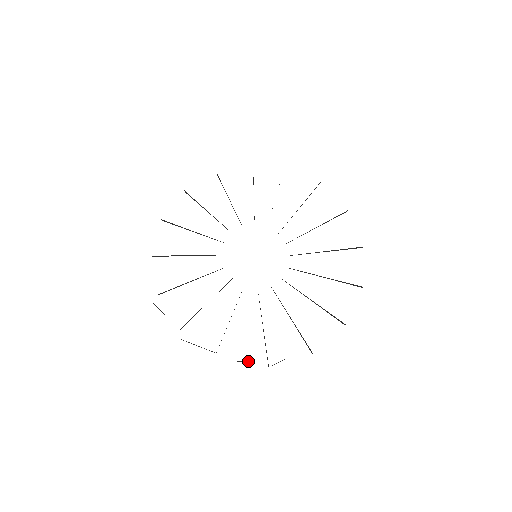
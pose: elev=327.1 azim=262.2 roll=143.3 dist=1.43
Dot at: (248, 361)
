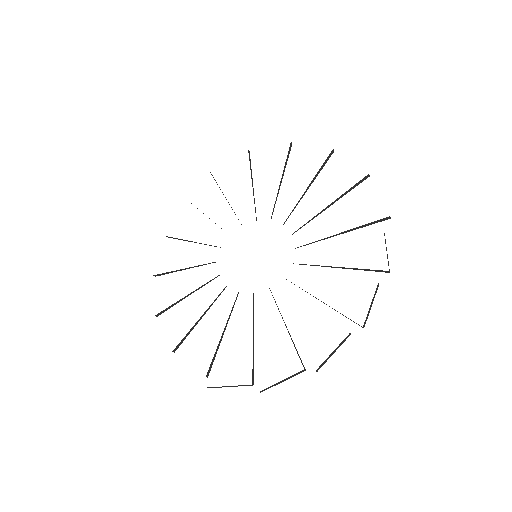
Dot at: occluded
